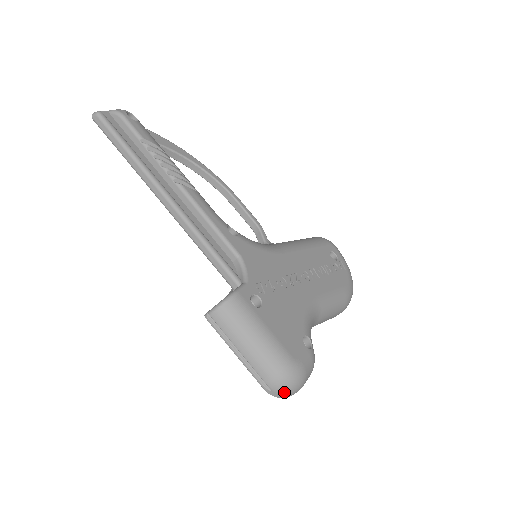
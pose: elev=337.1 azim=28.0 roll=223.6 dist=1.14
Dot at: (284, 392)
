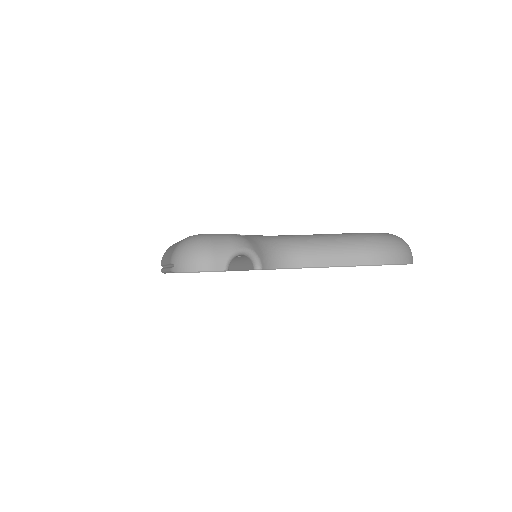
Dot at: (183, 258)
